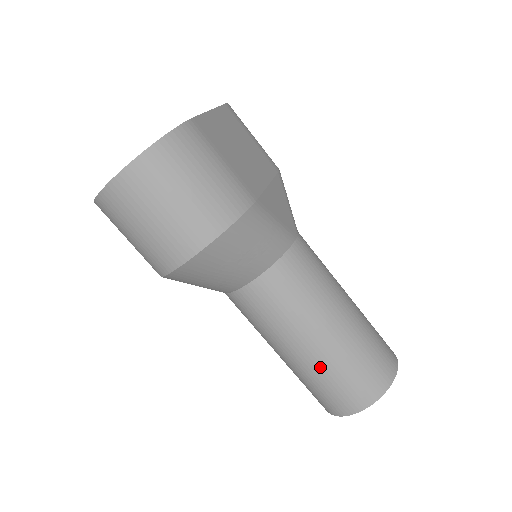
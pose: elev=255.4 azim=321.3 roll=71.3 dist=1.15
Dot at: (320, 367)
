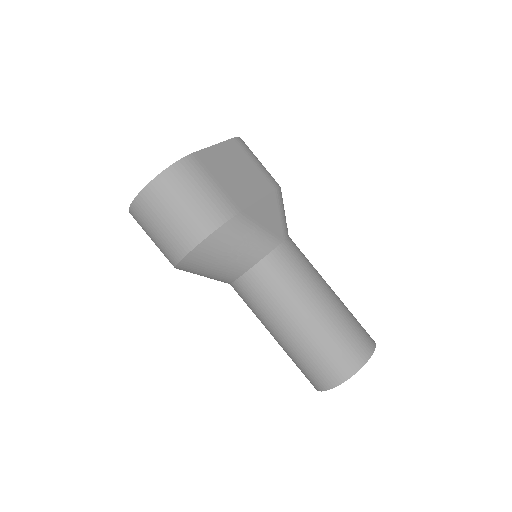
Dot at: (299, 347)
